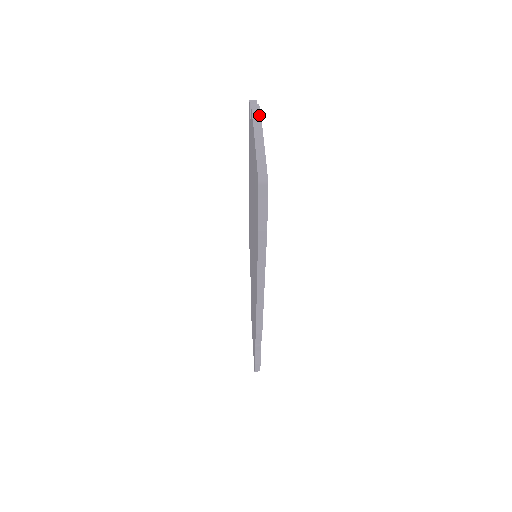
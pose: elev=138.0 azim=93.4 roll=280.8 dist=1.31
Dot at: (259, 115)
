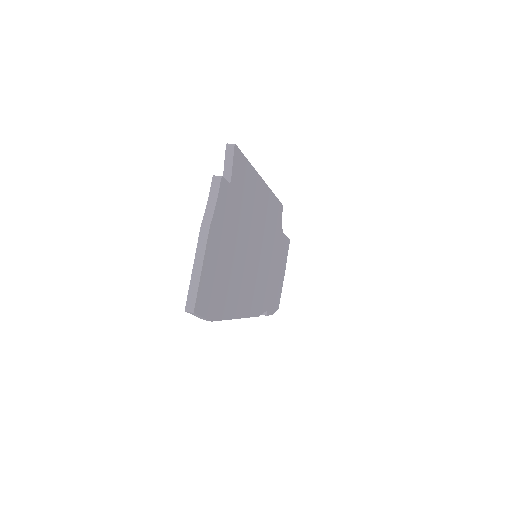
Dot at: (215, 199)
